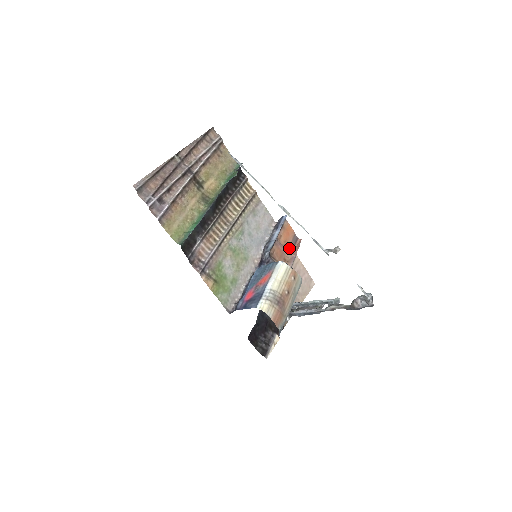
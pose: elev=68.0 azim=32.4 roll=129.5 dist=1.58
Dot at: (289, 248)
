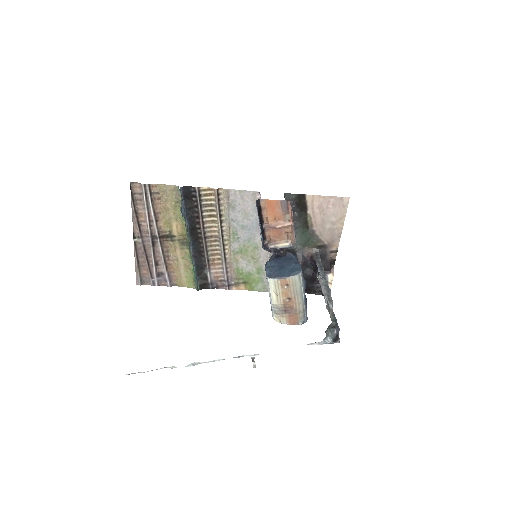
Dot at: (284, 219)
